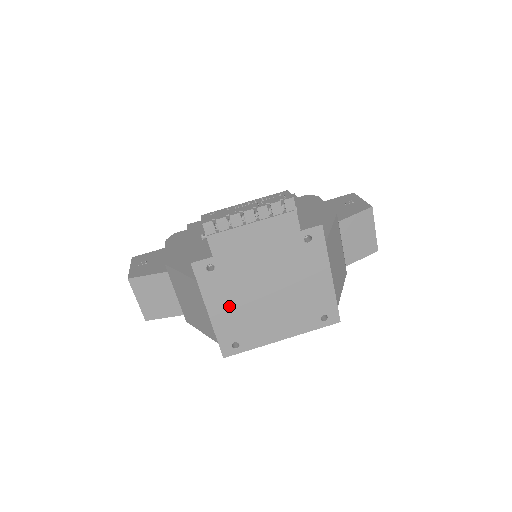
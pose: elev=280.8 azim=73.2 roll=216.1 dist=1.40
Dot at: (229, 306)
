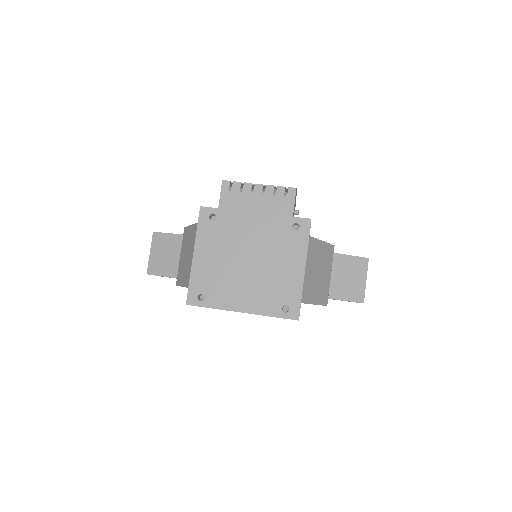
Dot at: (212, 257)
